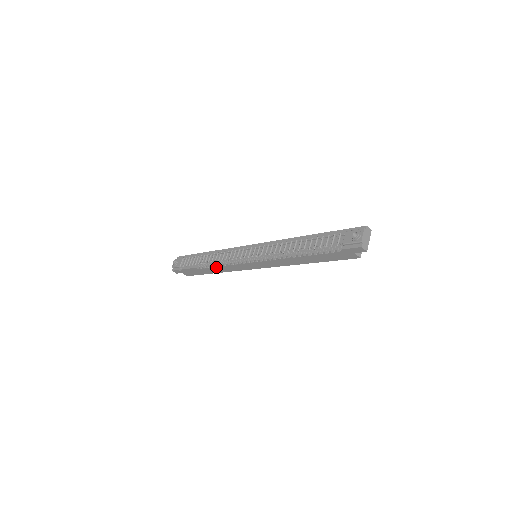
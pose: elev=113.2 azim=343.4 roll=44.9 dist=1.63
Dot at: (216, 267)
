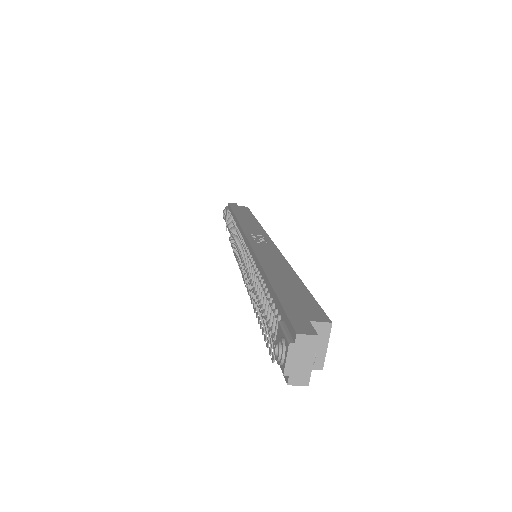
Dot at: occluded
